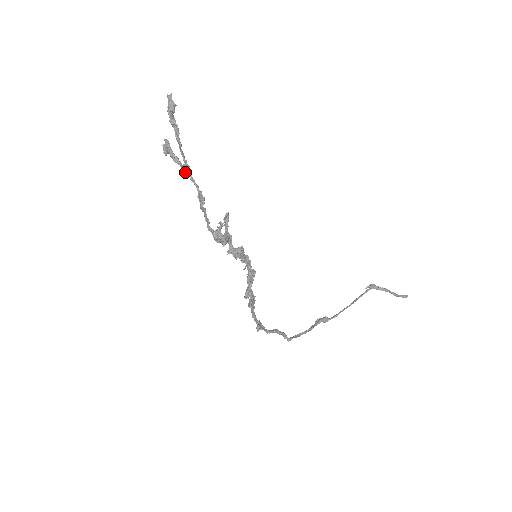
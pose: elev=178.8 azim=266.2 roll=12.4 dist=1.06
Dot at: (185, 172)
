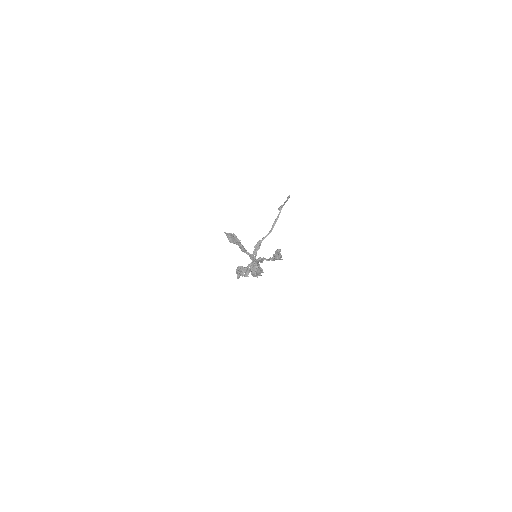
Dot at: (252, 259)
